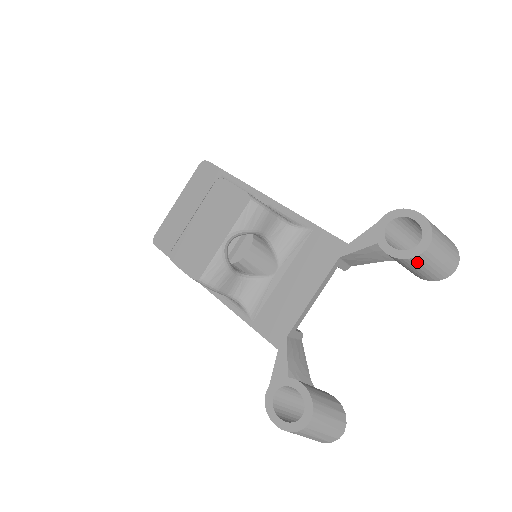
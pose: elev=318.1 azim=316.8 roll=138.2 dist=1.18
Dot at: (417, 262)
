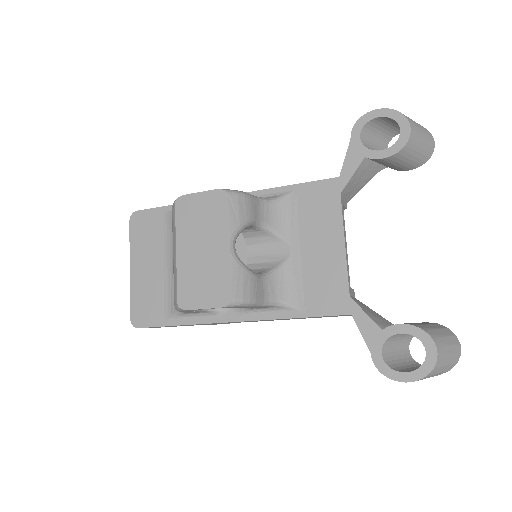
Dot at: (409, 148)
